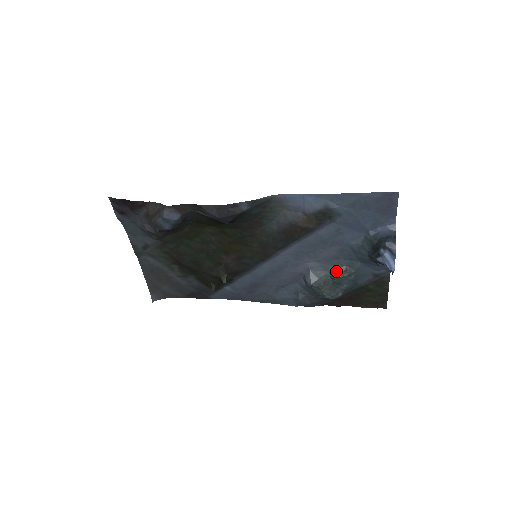
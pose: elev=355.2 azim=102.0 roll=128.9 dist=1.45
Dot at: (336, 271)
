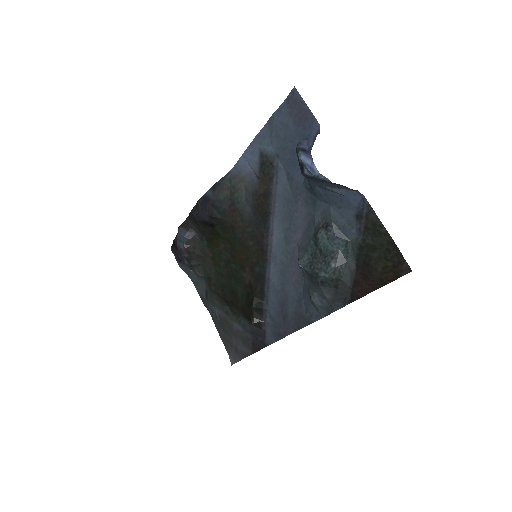
Dot at: (315, 233)
